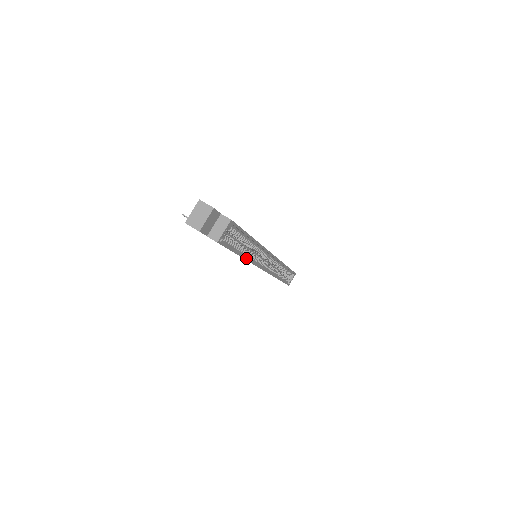
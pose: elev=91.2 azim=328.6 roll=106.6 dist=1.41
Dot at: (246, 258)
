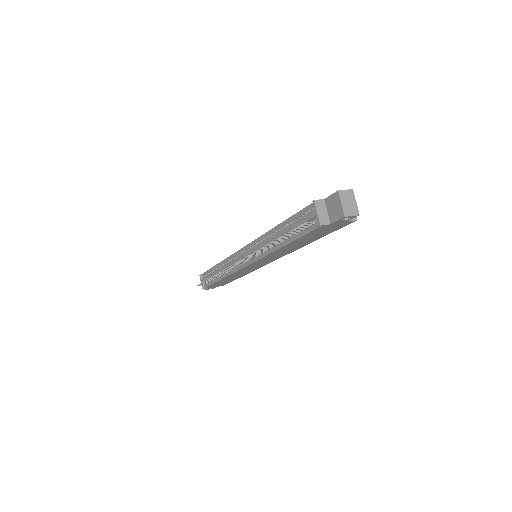
Dot at: (305, 244)
